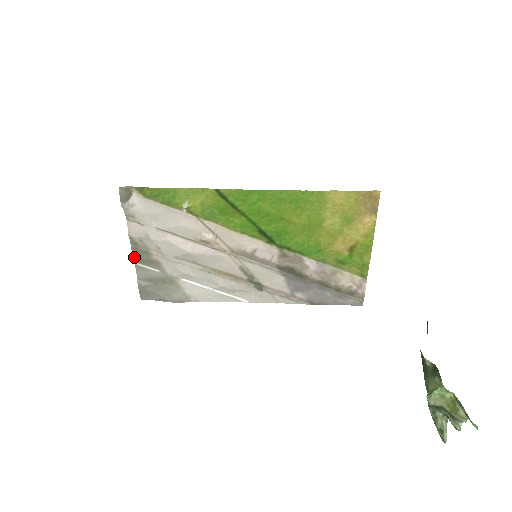
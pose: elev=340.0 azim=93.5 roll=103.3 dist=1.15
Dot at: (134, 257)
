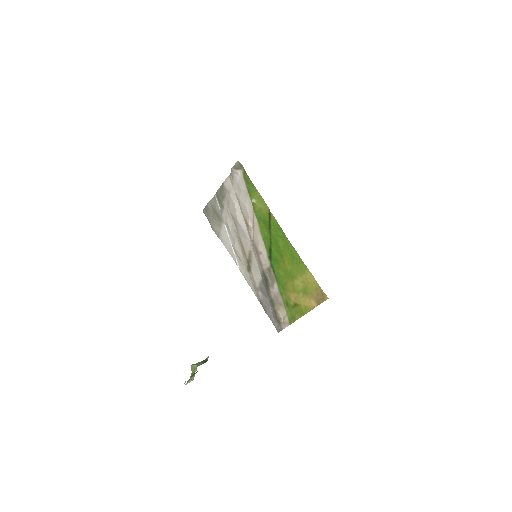
Dot at: (217, 192)
